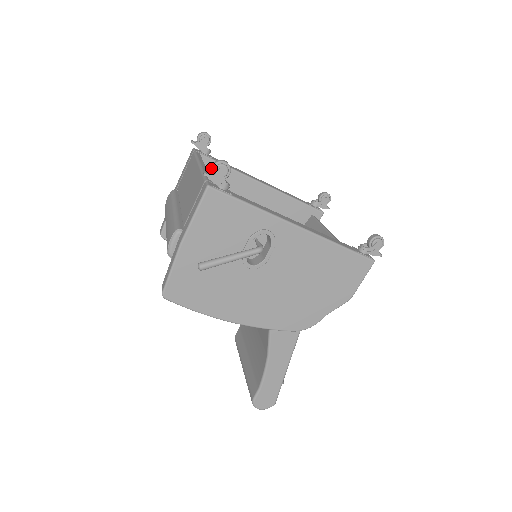
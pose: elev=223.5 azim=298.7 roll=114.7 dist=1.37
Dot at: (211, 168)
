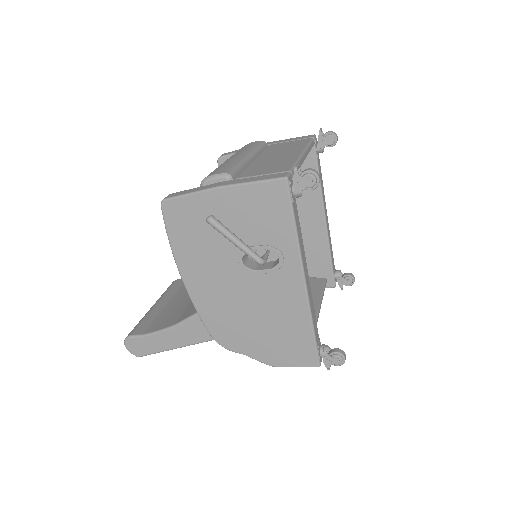
Dot at: (305, 169)
